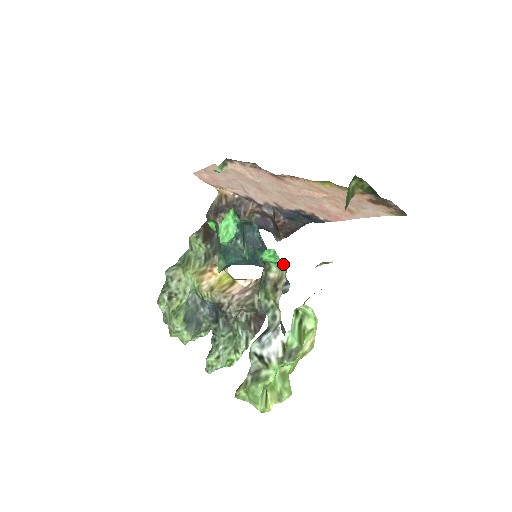
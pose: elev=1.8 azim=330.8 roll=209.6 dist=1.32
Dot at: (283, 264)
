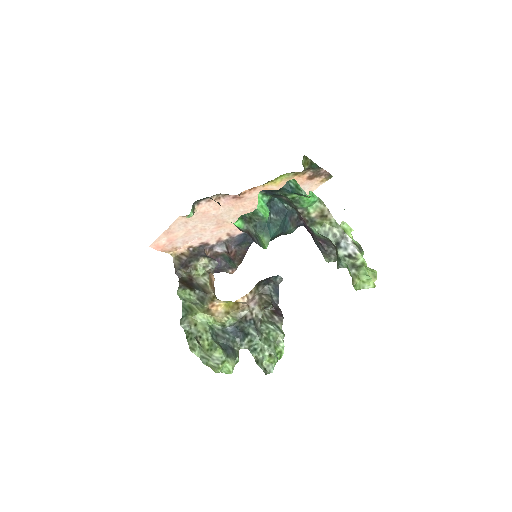
Dot at: (317, 202)
